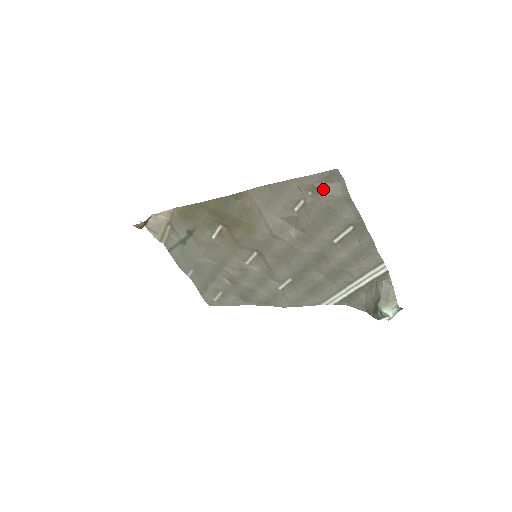
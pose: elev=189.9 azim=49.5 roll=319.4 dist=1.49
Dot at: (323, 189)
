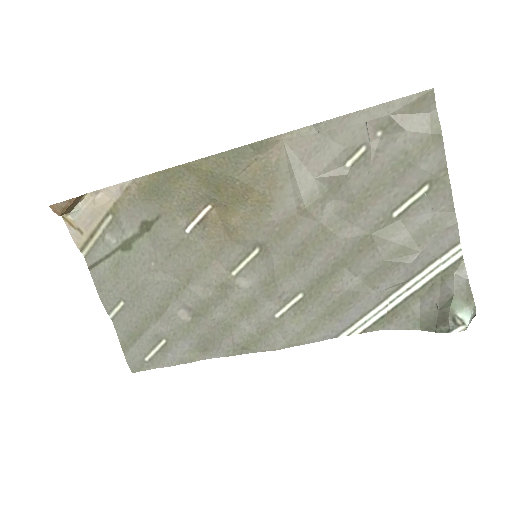
Dot at: (404, 123)
